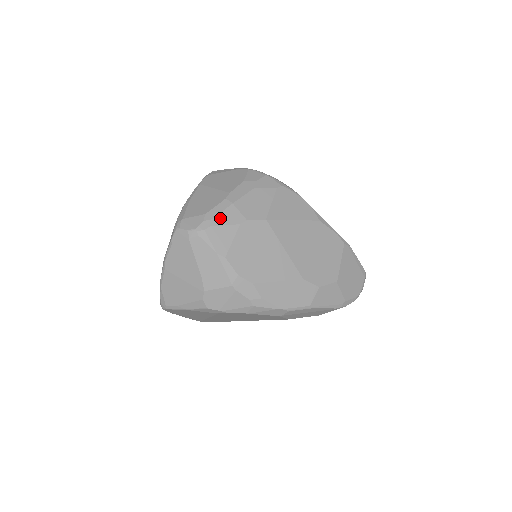
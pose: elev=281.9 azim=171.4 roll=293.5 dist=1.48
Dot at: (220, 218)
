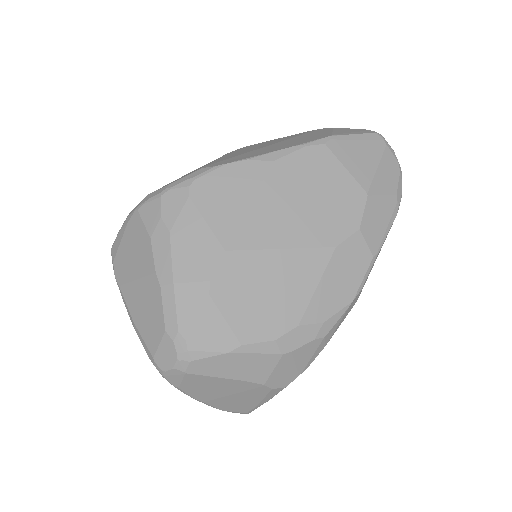
Dot at: (183, 317)
